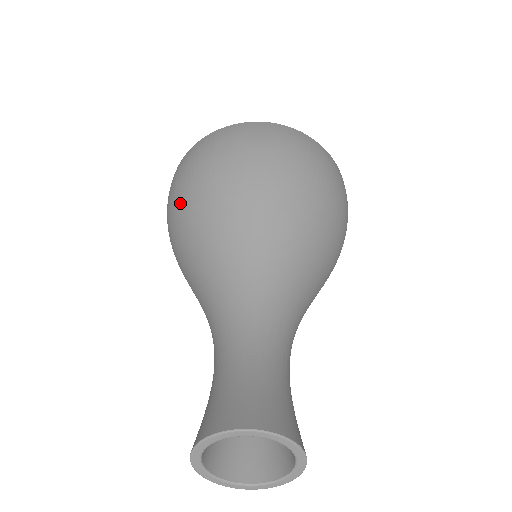
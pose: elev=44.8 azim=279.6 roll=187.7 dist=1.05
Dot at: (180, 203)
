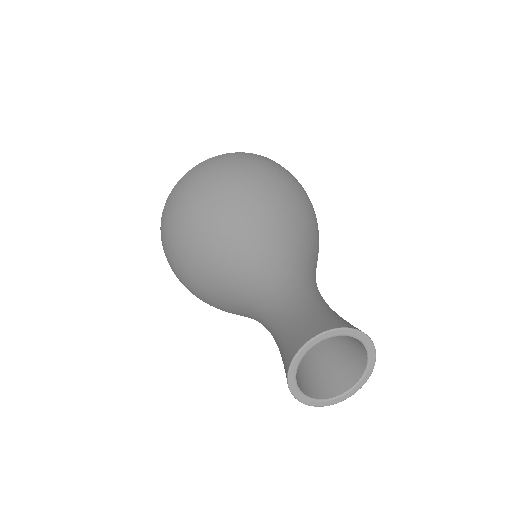
Dot at: (213, 190)
